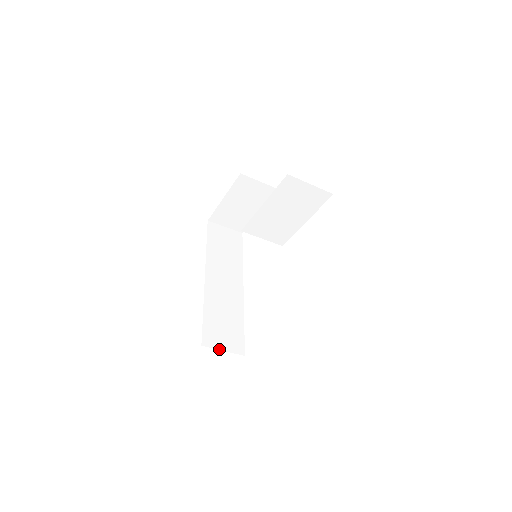
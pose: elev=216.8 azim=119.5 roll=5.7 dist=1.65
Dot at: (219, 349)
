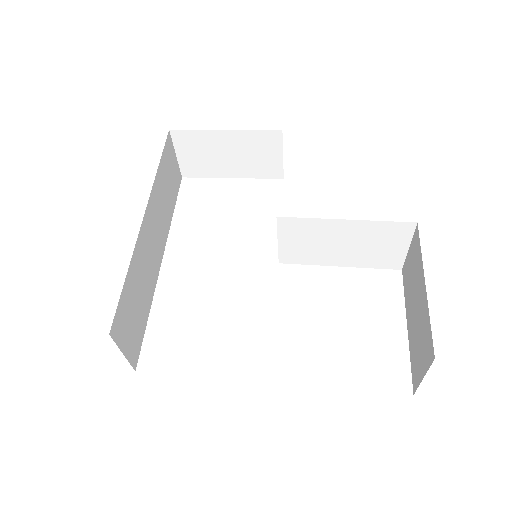
Dot at: (121, 349)
